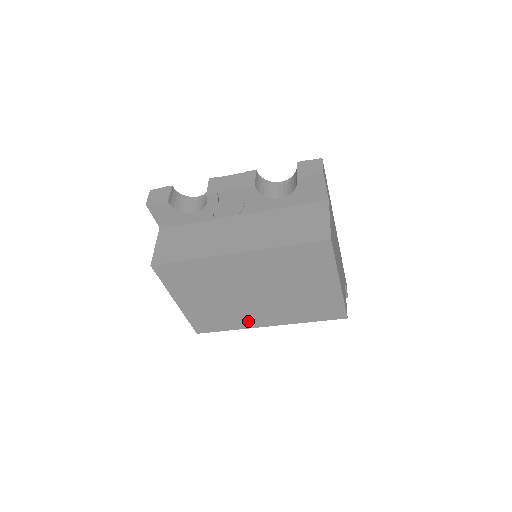
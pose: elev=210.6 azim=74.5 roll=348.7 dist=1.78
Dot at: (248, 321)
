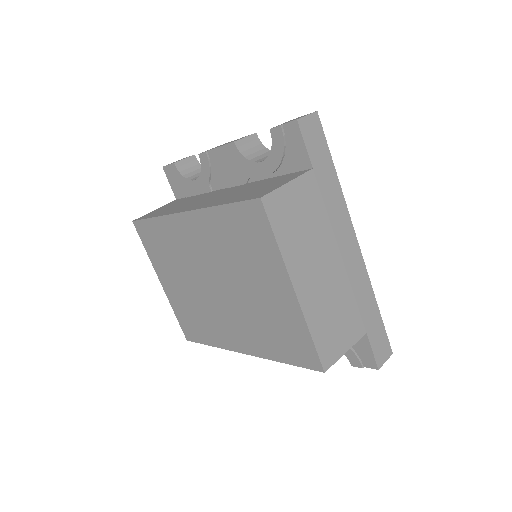
Dot at: (222, 336)
